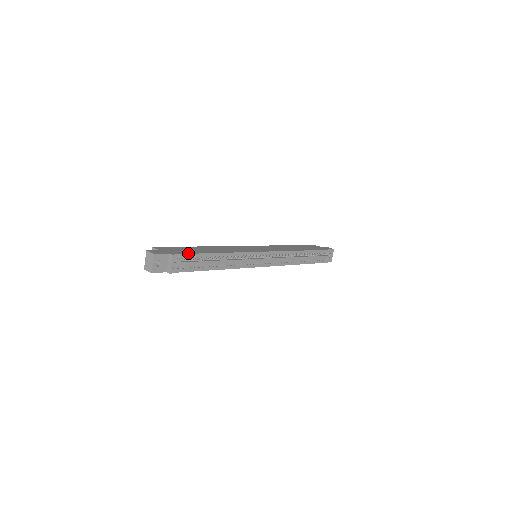
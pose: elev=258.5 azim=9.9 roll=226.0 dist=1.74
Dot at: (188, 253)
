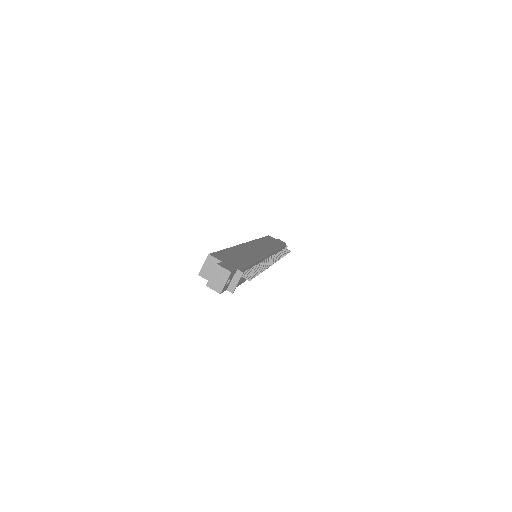
Dot at: (245, 266)
